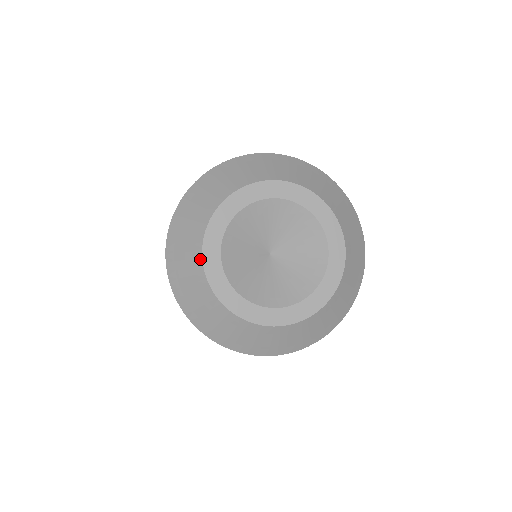
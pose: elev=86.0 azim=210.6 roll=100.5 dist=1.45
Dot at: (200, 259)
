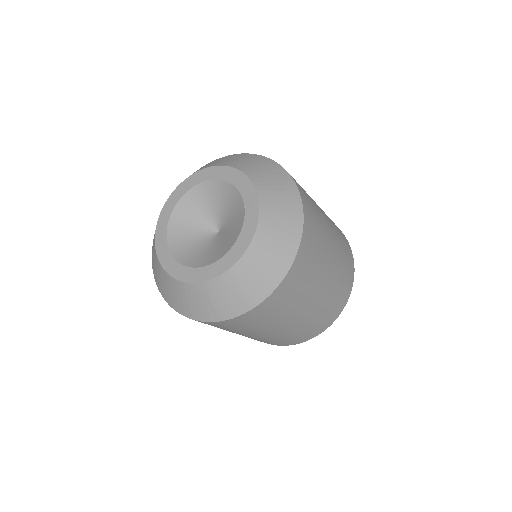
Dot at: (172, 192)
